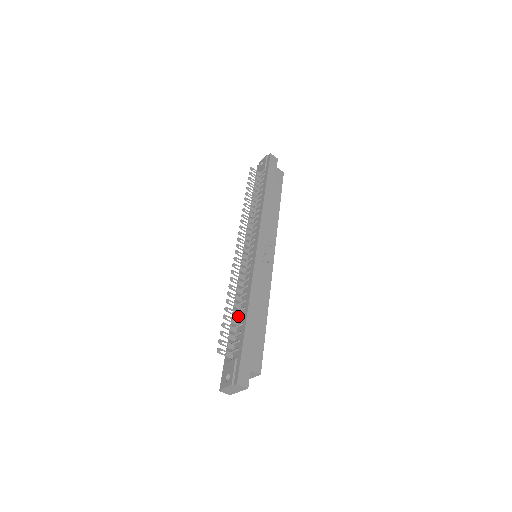
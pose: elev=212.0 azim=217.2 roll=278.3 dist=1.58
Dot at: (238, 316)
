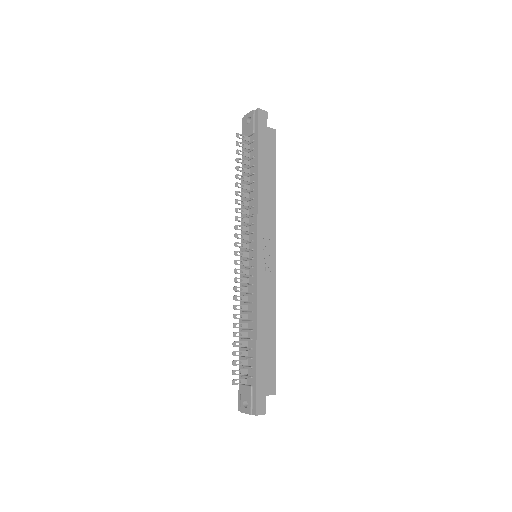
Dot at: (247, 336)
